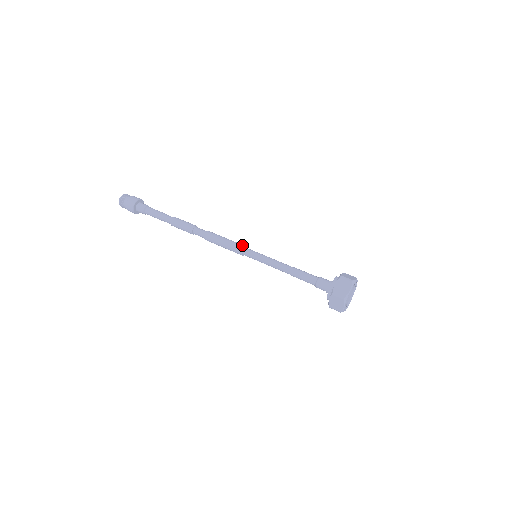
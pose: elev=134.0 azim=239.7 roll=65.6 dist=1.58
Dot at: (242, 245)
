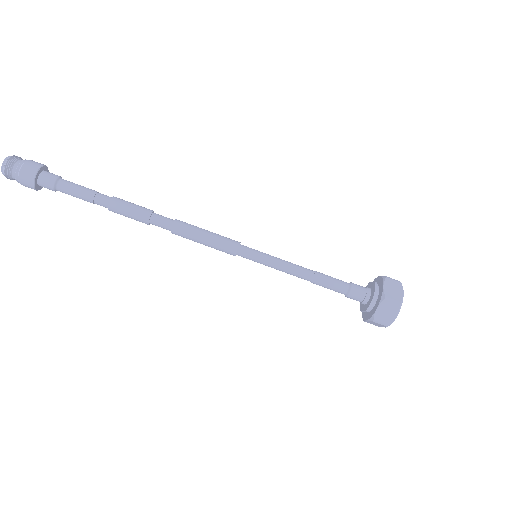
Dot at: (230, 251)
